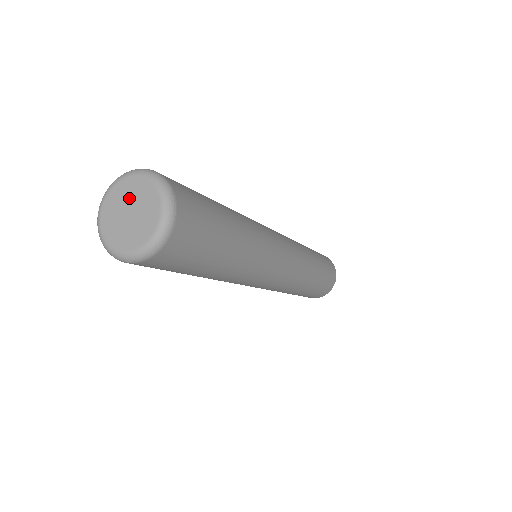
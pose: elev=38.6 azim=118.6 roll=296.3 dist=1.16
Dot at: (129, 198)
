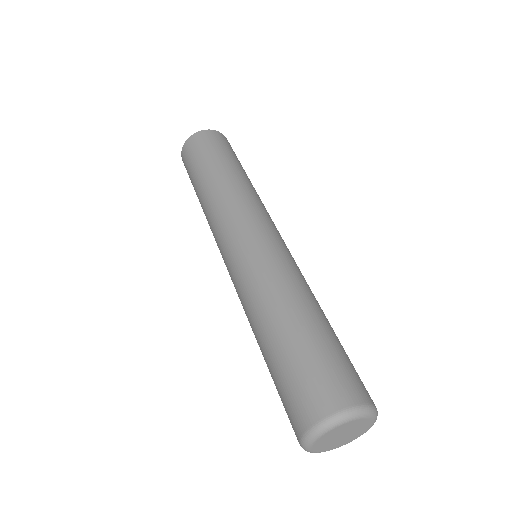
Dot at: (351, 429)
